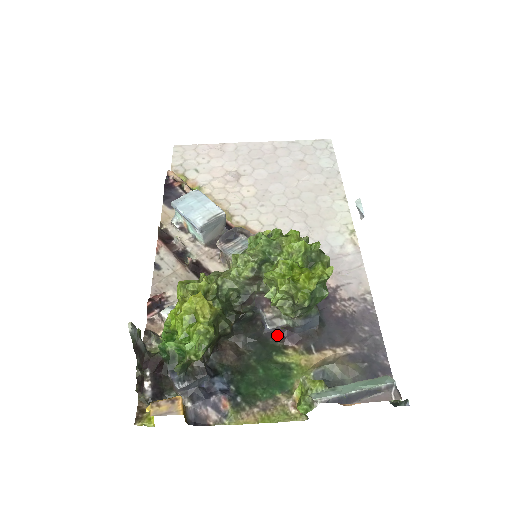
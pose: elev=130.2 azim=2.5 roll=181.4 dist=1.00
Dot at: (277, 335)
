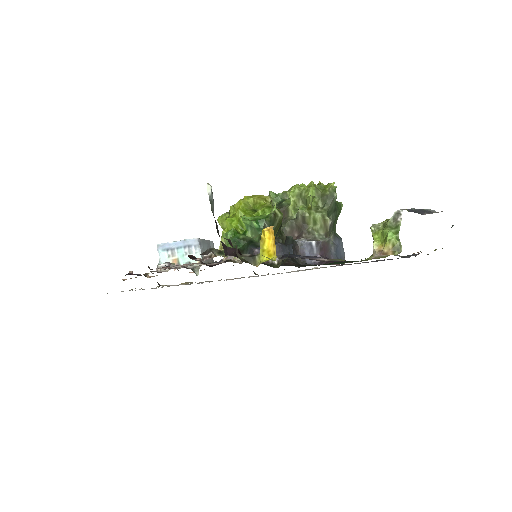
Dot at: (319, 264)
